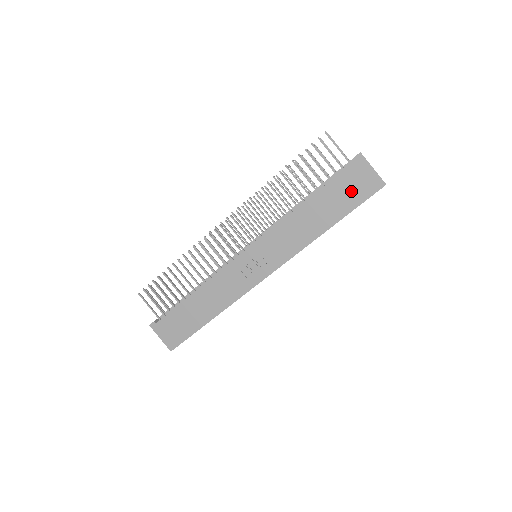
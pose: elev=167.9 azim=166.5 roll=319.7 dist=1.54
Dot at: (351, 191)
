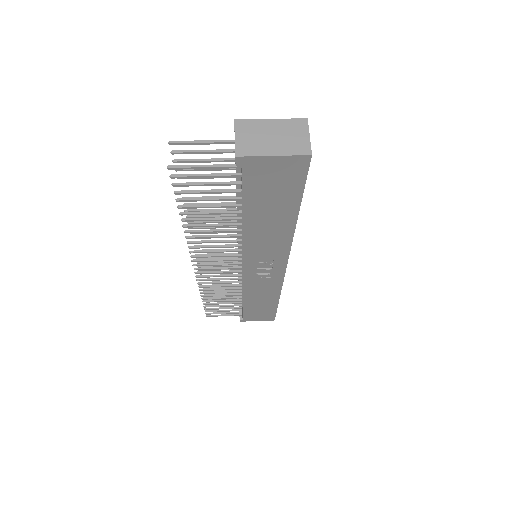
Dot at: (277, 187)
